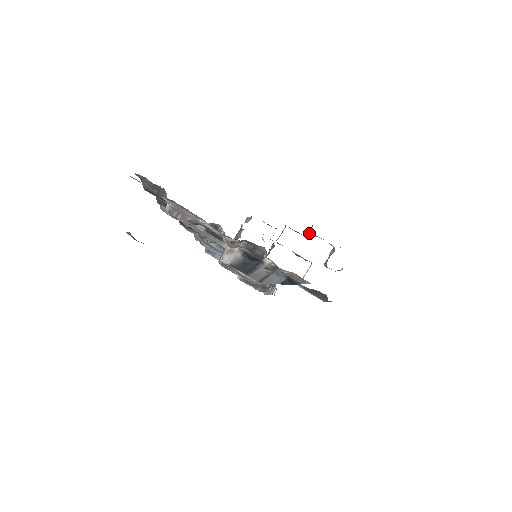
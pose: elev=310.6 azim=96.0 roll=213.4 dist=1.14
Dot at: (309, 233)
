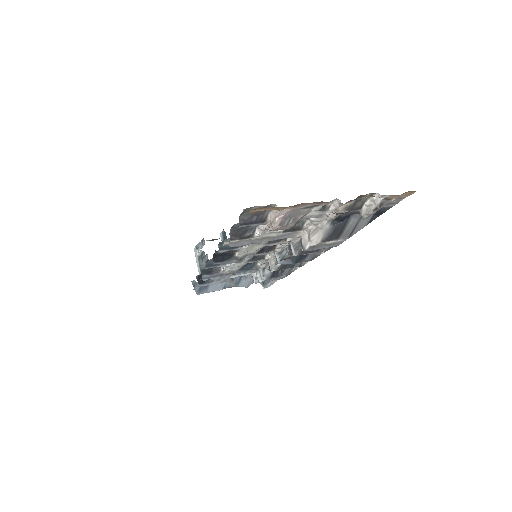
Dot at: occluded
